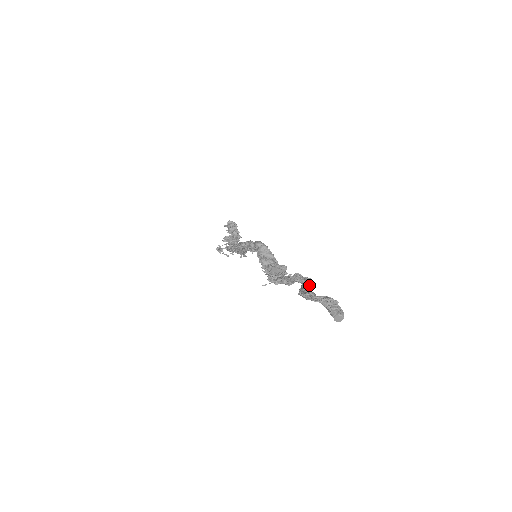
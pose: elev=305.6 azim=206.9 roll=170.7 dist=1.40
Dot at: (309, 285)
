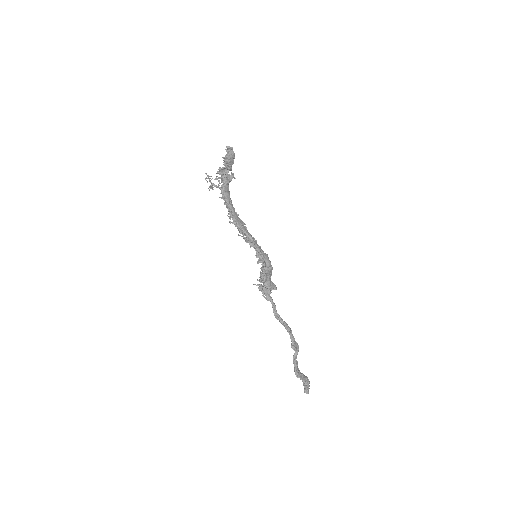
Dot at: (297, 353)
